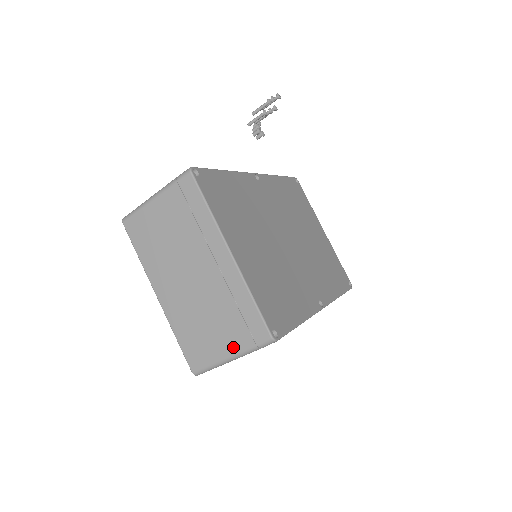
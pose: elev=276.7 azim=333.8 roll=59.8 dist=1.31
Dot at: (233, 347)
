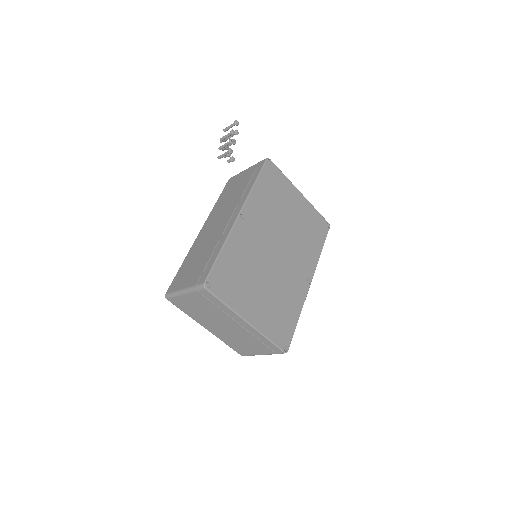
Dot at: (263, 353)
